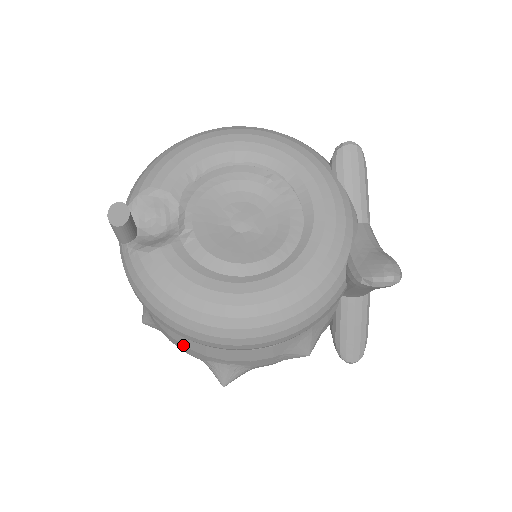
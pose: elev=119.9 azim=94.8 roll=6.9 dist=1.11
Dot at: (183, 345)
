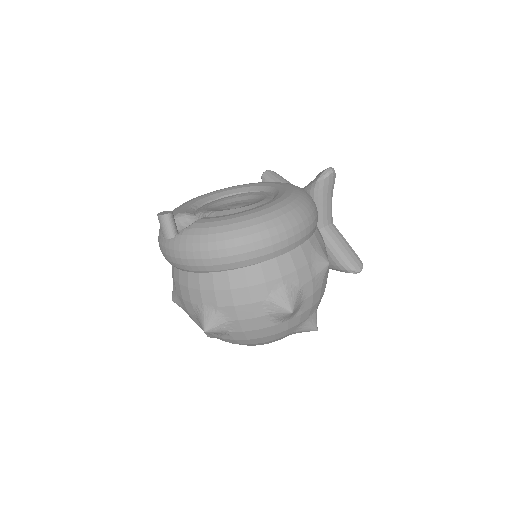
Dot at: (246, 286)
